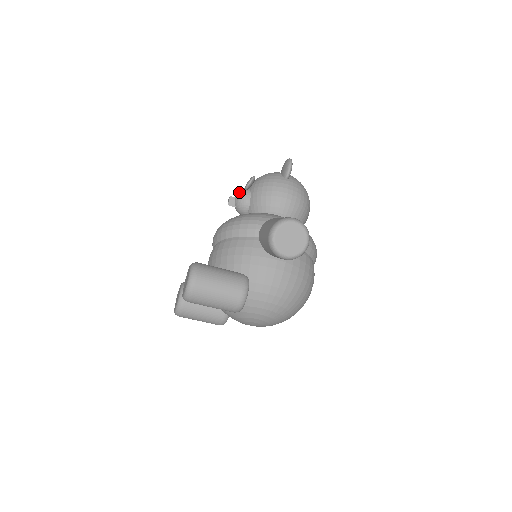
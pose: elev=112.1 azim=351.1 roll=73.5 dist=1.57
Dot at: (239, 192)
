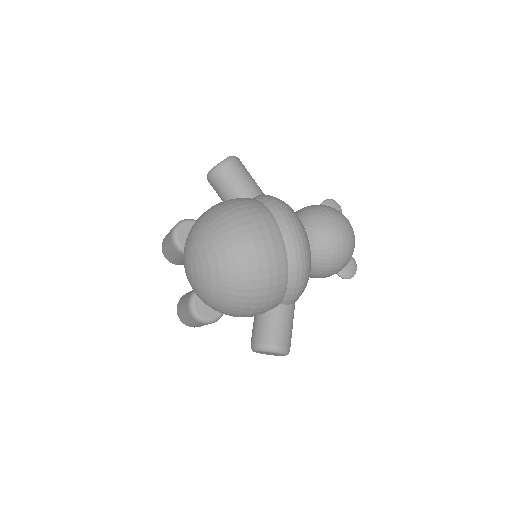
Dot at: occluded
